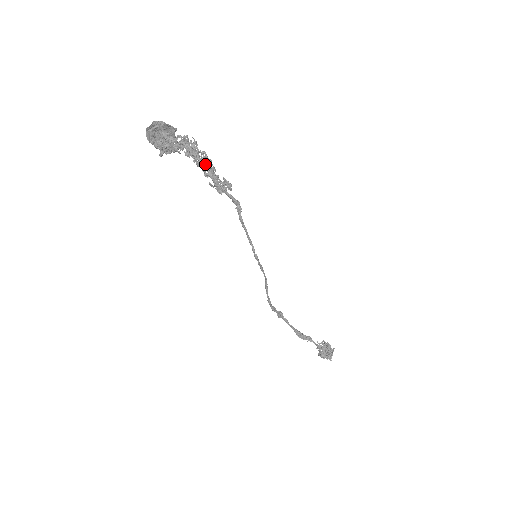
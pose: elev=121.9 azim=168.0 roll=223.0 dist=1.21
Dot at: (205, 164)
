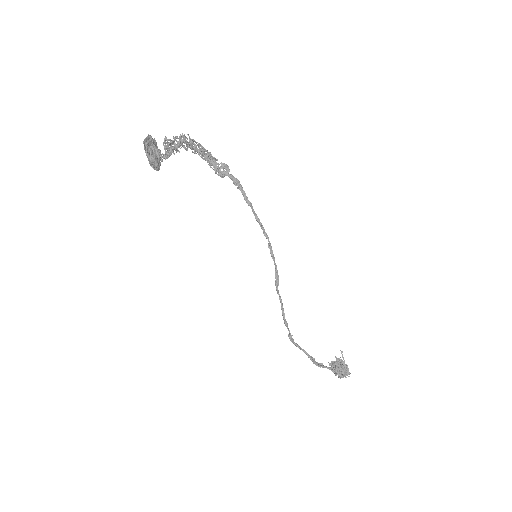
Dot at: (206, 150)
